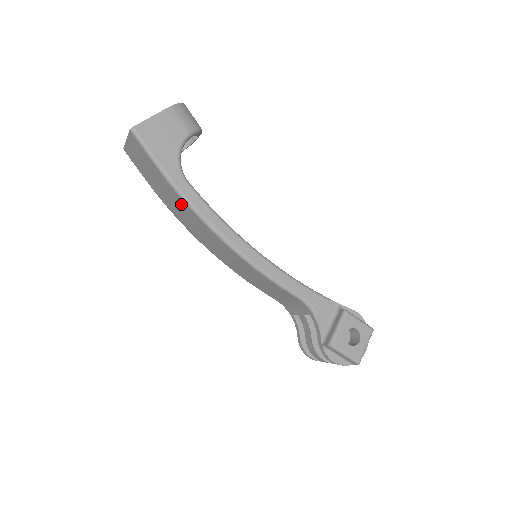
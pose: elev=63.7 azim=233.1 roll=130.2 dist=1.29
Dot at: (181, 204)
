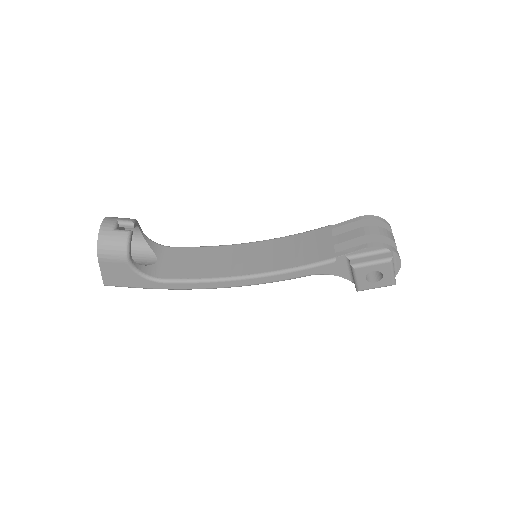
Dot at: occluded
